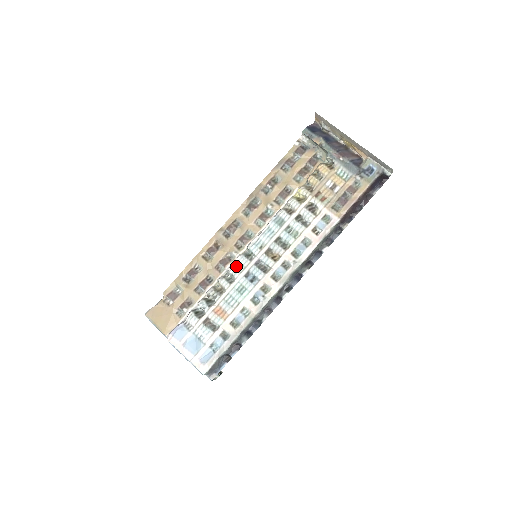
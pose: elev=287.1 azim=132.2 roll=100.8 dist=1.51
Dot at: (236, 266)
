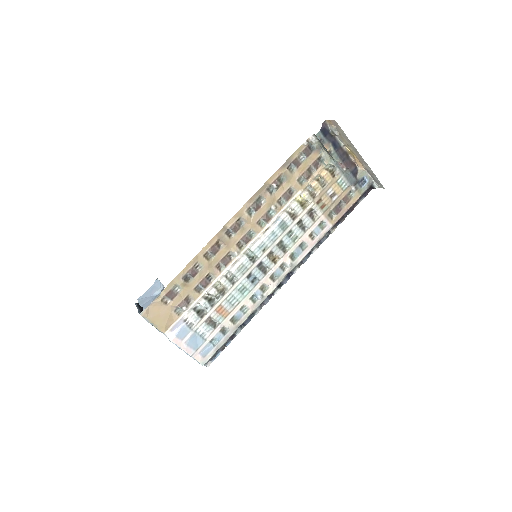
Dot at: (240, 268)
